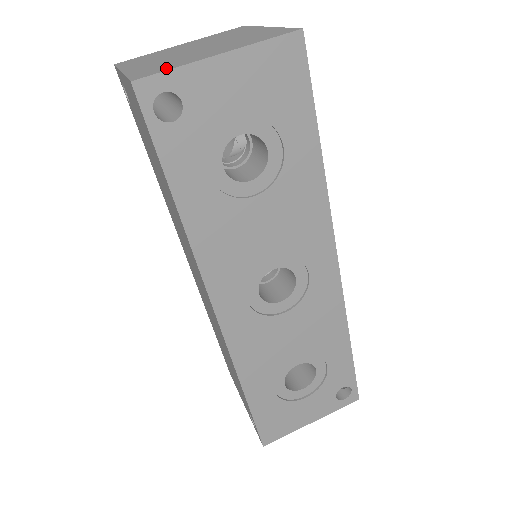
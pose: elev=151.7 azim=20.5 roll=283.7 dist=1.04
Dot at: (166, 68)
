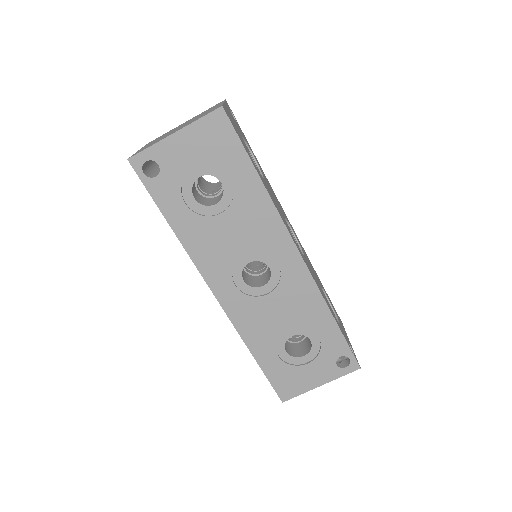
Dot at: (147, 147)
